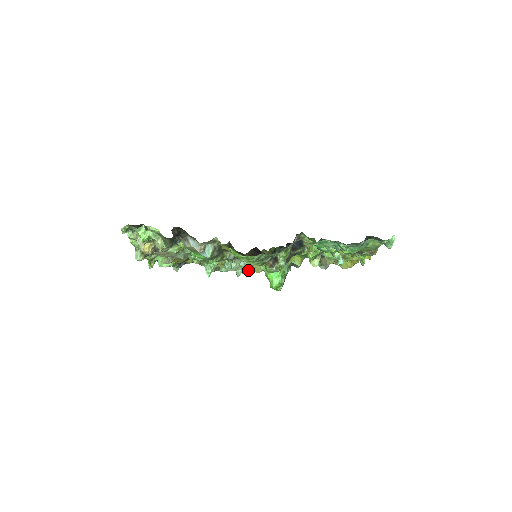
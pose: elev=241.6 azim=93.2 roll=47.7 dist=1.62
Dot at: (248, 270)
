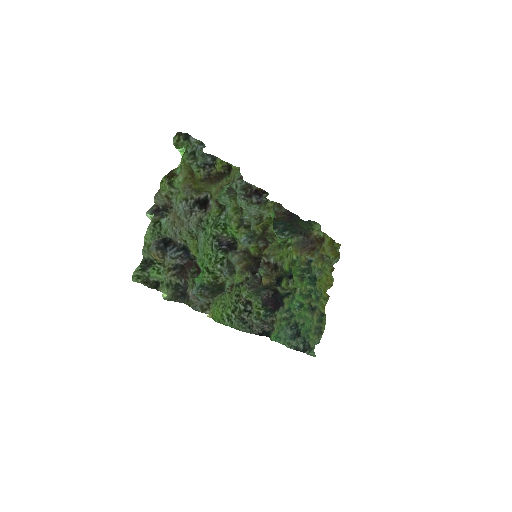
Dot at: (258, 210)
